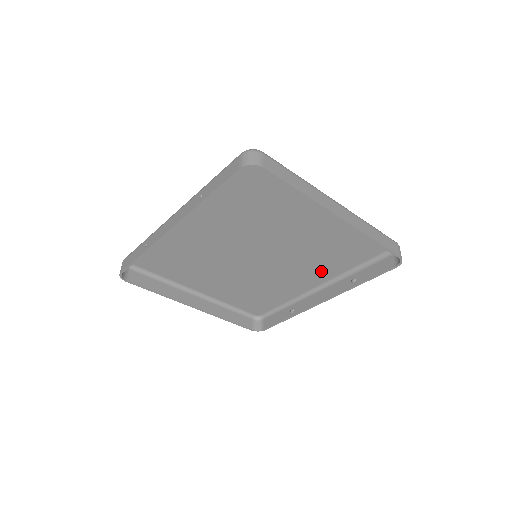
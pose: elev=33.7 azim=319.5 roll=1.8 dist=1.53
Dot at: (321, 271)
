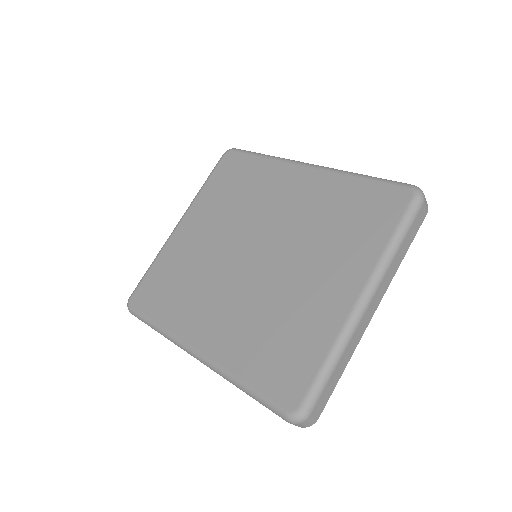
Dot at: (317, 191)
